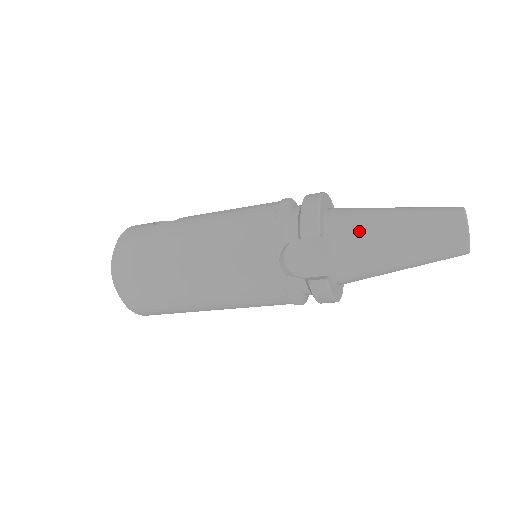
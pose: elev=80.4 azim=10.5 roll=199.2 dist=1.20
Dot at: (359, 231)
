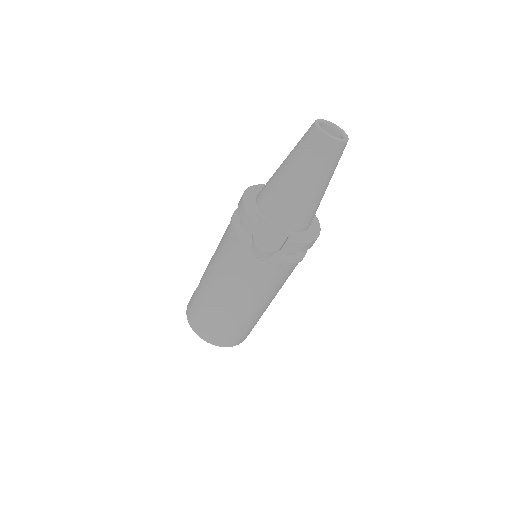
Dot at: (277, 196)
